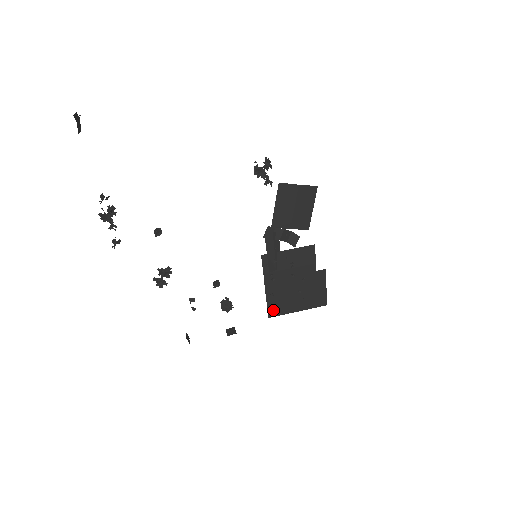
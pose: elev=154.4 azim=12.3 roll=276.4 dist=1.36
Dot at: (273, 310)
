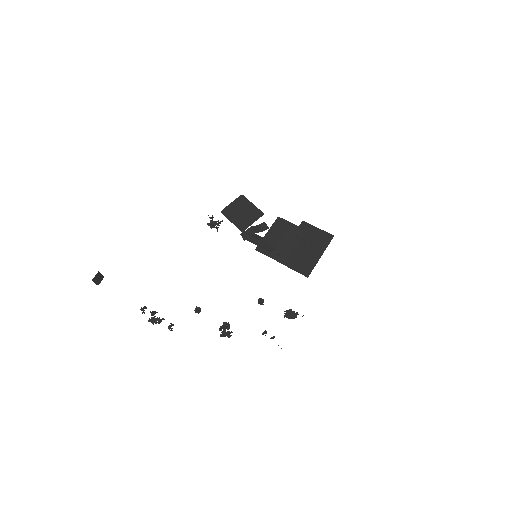
Dot at: (304, 271)
